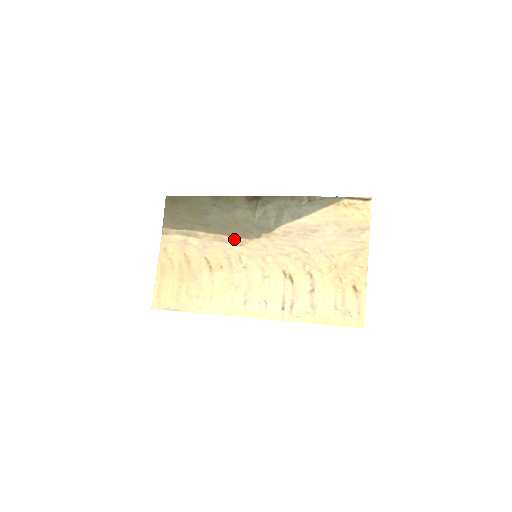
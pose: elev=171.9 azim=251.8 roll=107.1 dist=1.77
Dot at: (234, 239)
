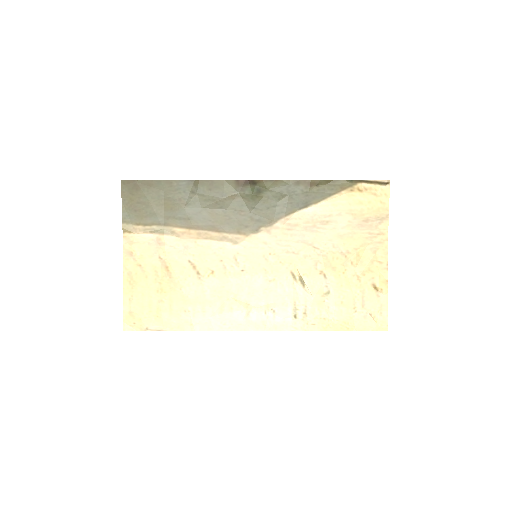
Dot at: (225, 236)
